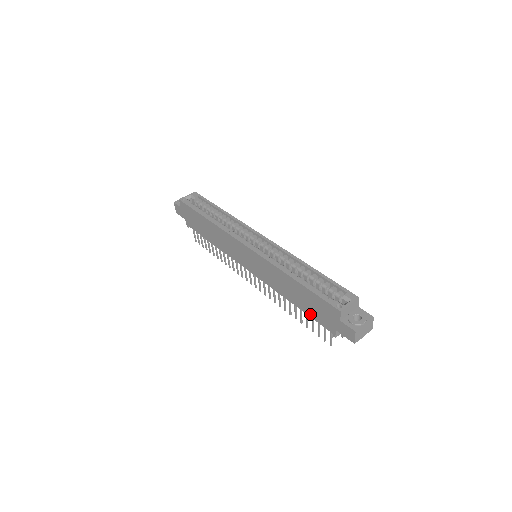
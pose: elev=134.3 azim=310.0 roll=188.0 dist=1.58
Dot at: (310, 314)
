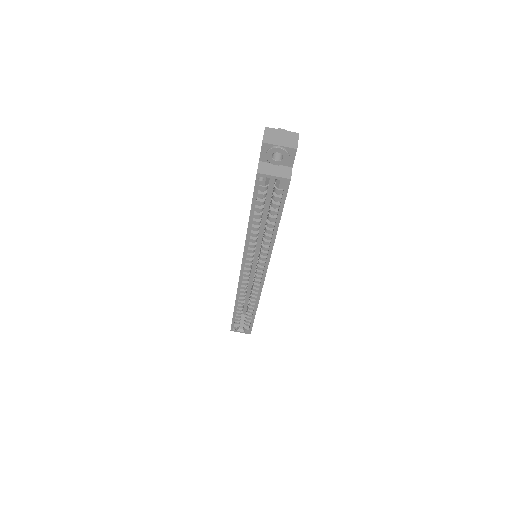
Dot at: occluded
